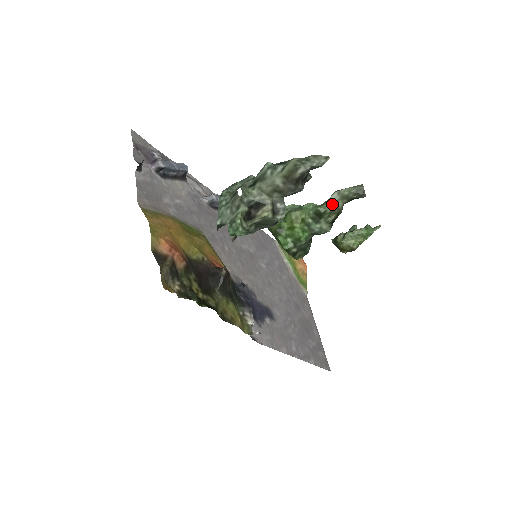
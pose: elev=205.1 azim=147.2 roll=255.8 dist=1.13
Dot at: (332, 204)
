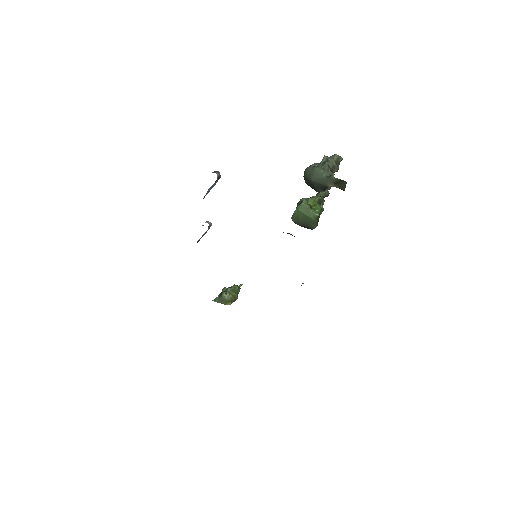
Dot at: (323, 196)
